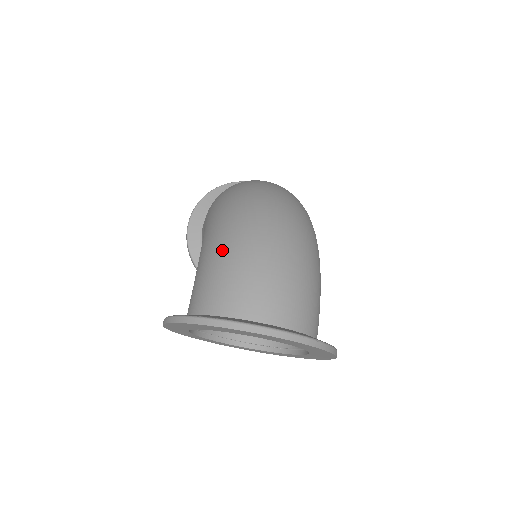
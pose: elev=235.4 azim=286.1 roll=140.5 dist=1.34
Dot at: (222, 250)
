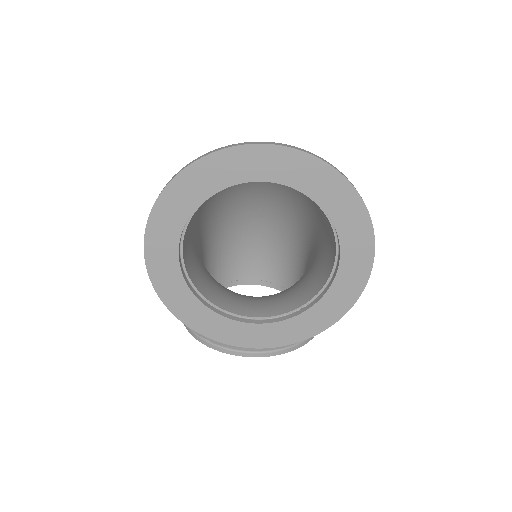
Dot at: occluded
